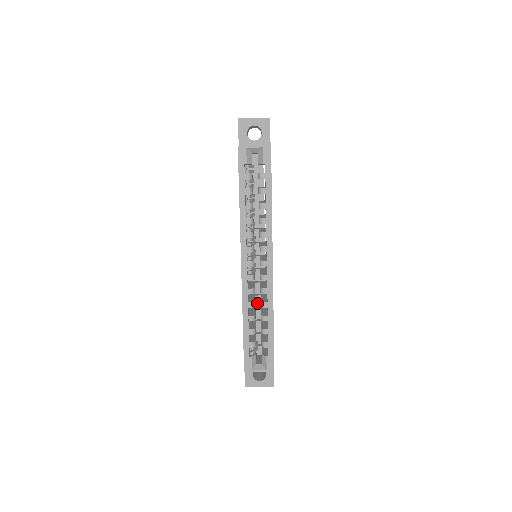
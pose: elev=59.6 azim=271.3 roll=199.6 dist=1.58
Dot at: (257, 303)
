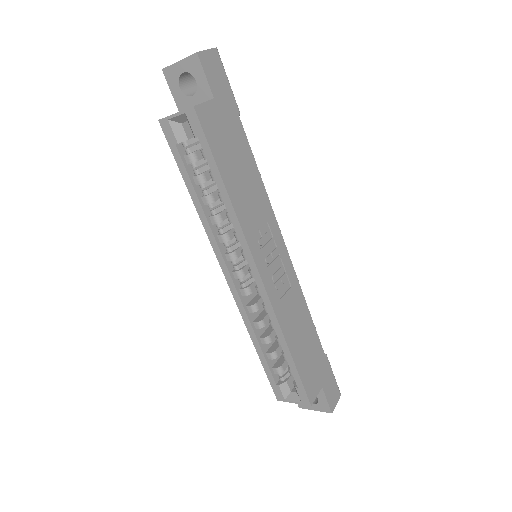
Dot at: occluded
